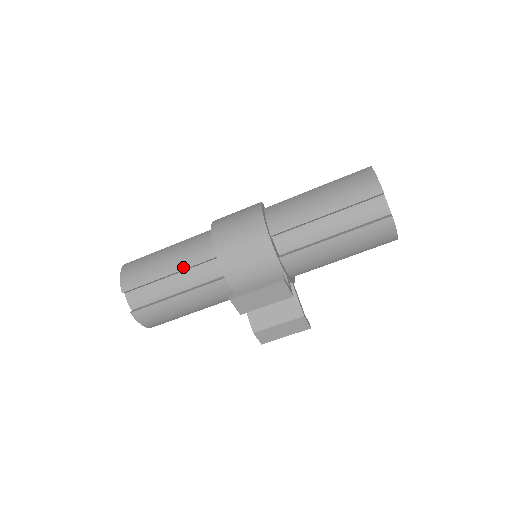
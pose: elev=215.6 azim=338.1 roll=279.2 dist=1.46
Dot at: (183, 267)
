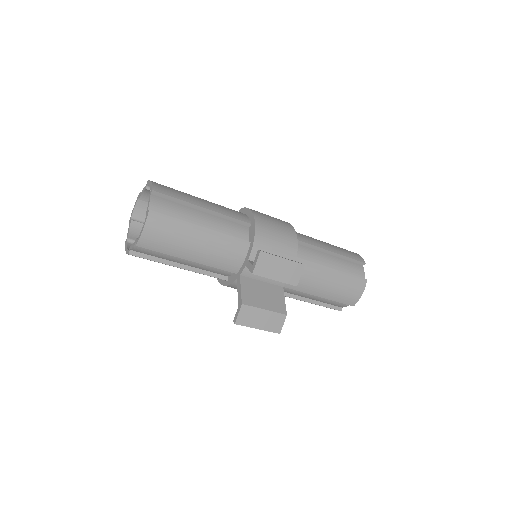
Dot at: (219, 211)
